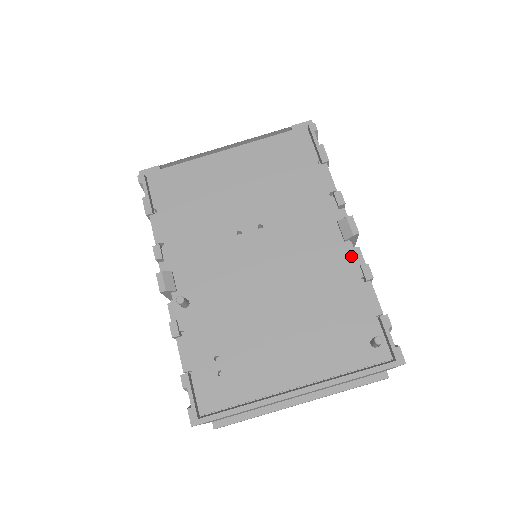
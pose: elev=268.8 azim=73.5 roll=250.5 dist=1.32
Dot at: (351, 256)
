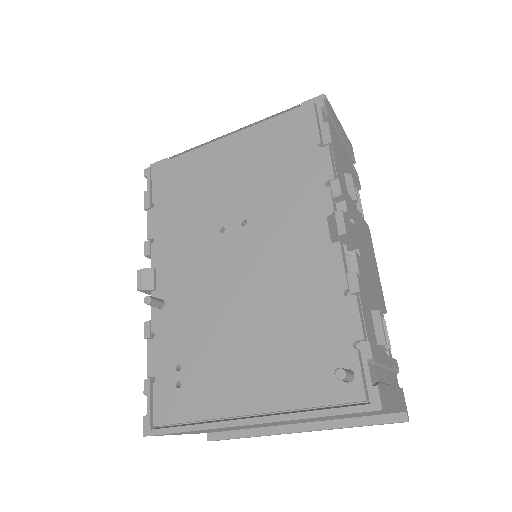
Dot at: (337, 262)
